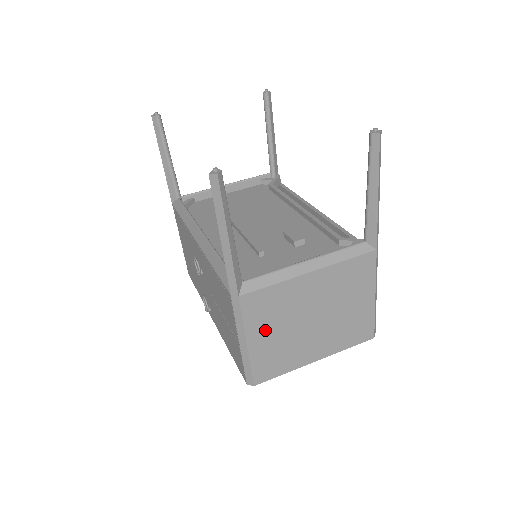
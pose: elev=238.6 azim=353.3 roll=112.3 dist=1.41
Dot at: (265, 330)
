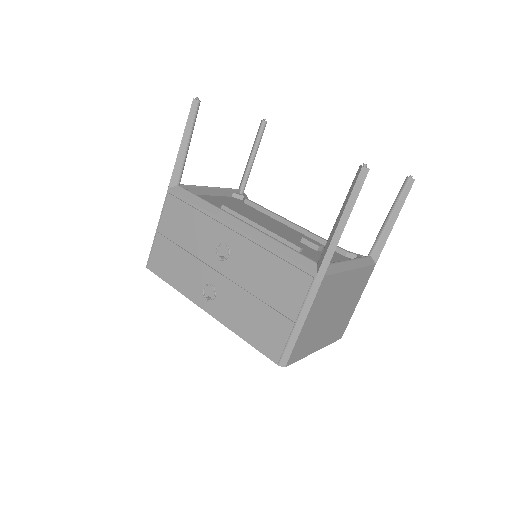
Dot at: (316, 313)
